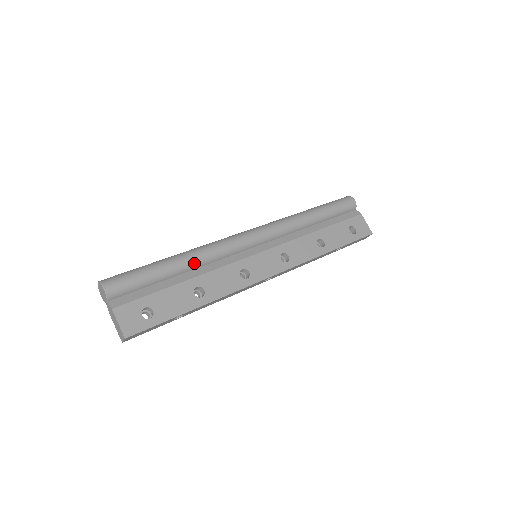
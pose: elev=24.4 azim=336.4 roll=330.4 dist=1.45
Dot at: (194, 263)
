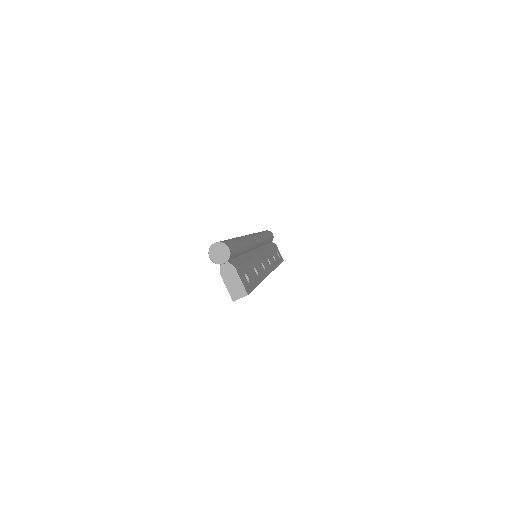
Dot at: (247, 248)
